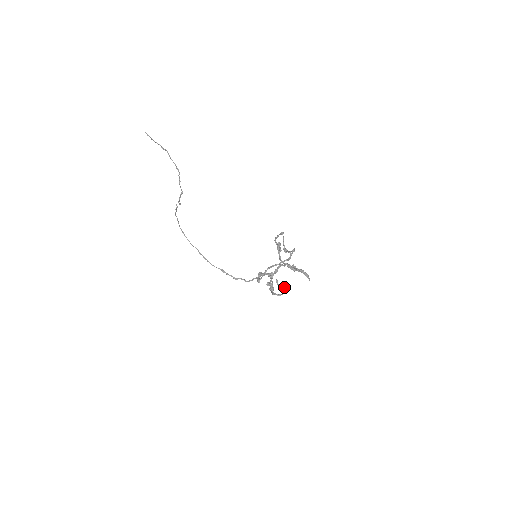
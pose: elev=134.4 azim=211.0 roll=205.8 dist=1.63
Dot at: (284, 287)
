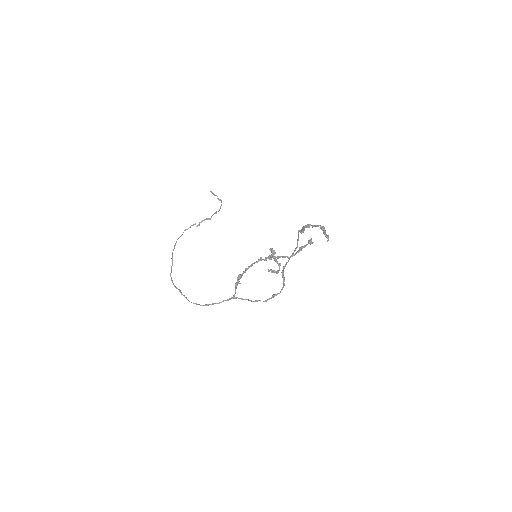
Dot at: (277, 271)
